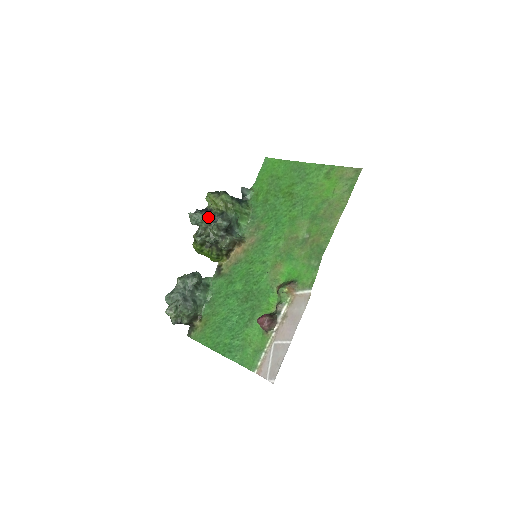
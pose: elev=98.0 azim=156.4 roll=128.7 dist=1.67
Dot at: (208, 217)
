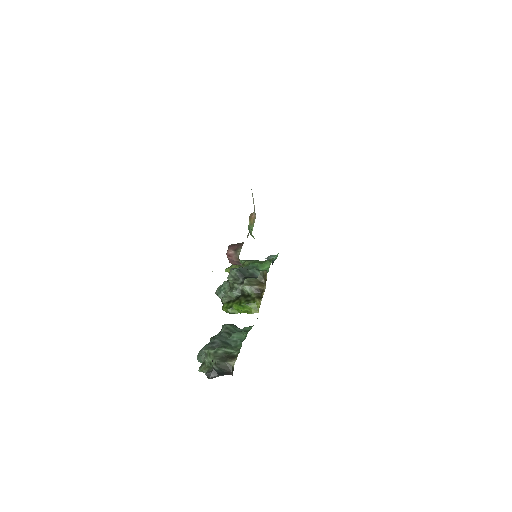
Dot at: (227, 281)
